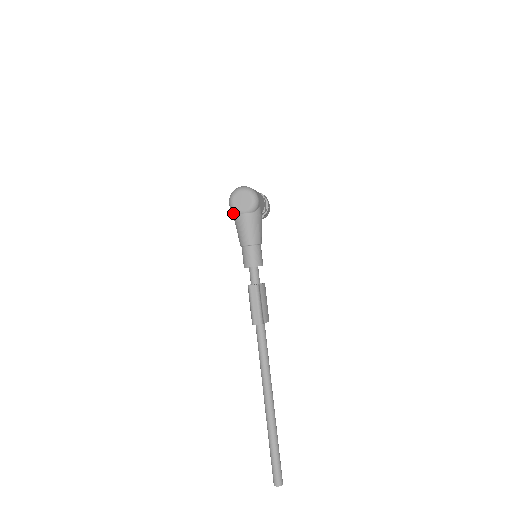
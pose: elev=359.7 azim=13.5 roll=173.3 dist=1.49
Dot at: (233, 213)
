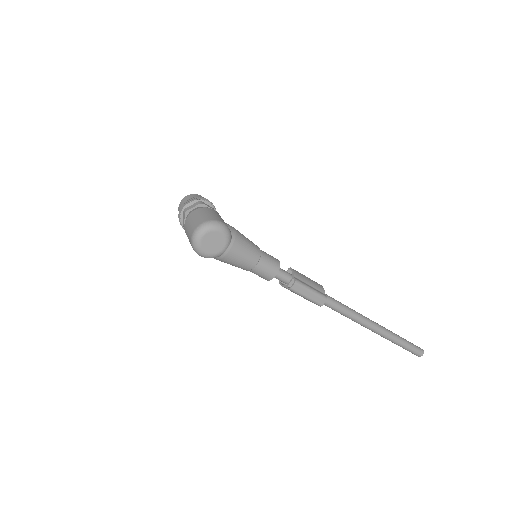
Dot at: occluded
